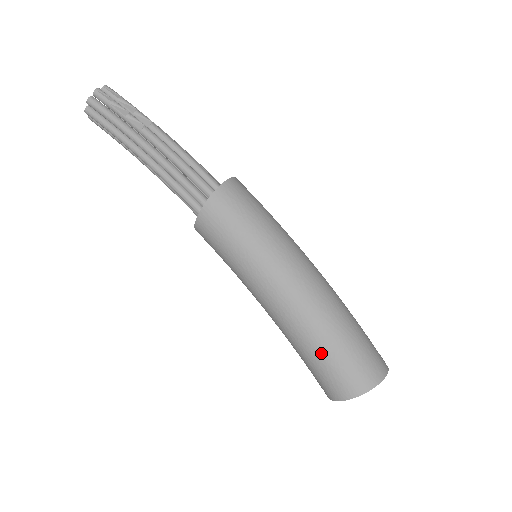
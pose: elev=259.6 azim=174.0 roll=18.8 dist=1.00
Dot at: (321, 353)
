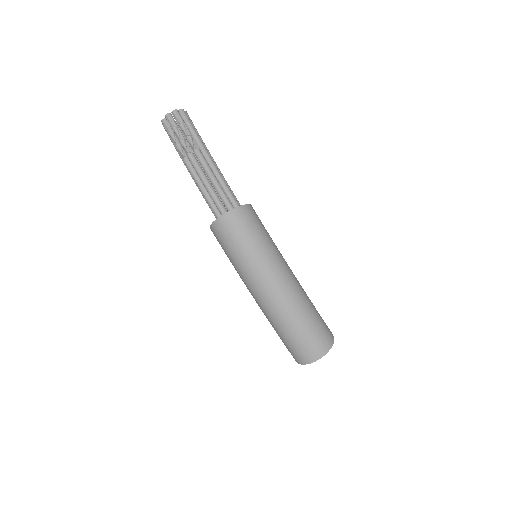
Dot at: occluded
